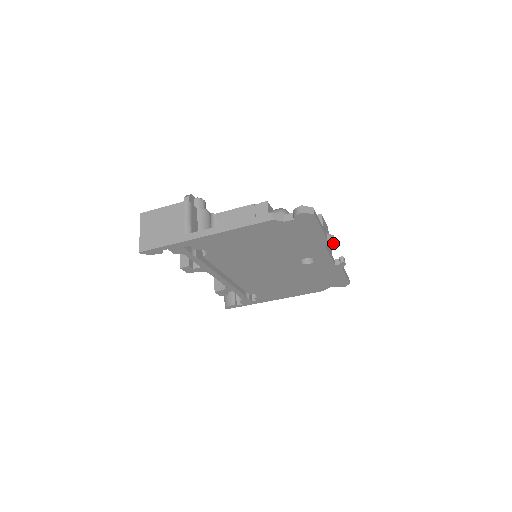
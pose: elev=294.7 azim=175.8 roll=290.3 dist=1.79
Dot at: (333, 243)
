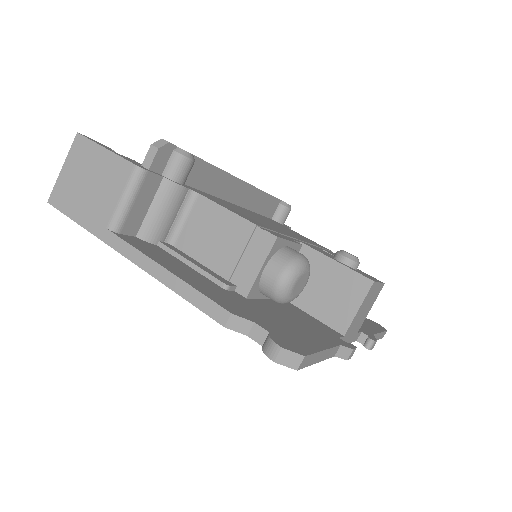
Dot at: (346, 357)
